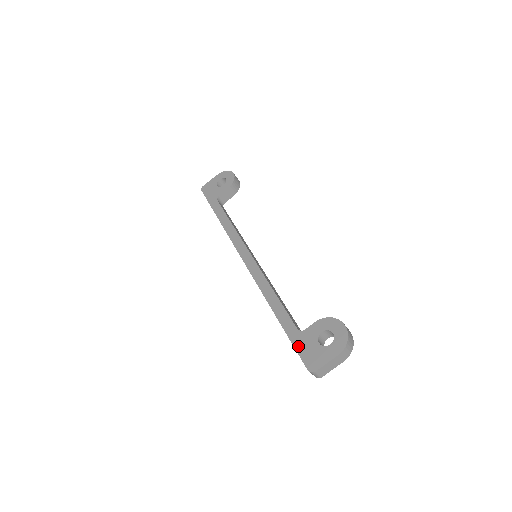
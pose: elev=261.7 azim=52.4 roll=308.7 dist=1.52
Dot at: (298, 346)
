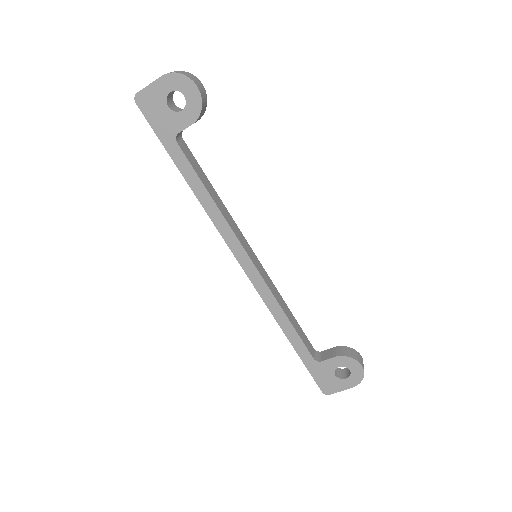
Dot at: (314, 374)
